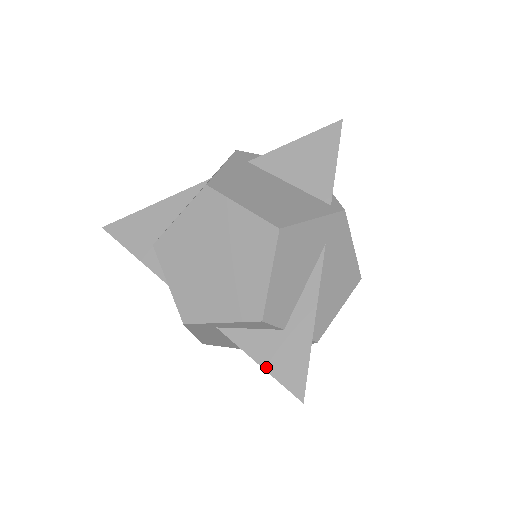
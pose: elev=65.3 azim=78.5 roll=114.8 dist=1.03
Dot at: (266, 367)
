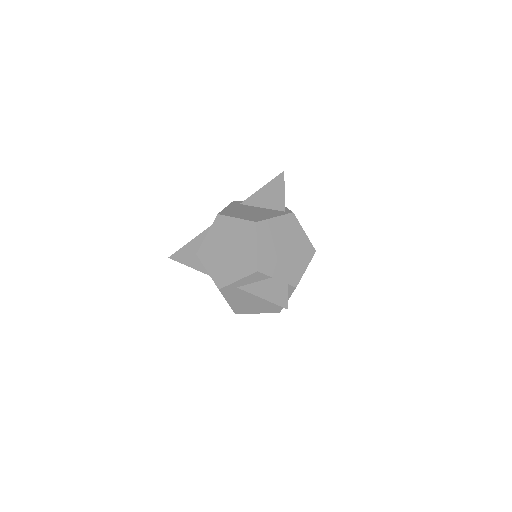
Dot at: (266, 298)
